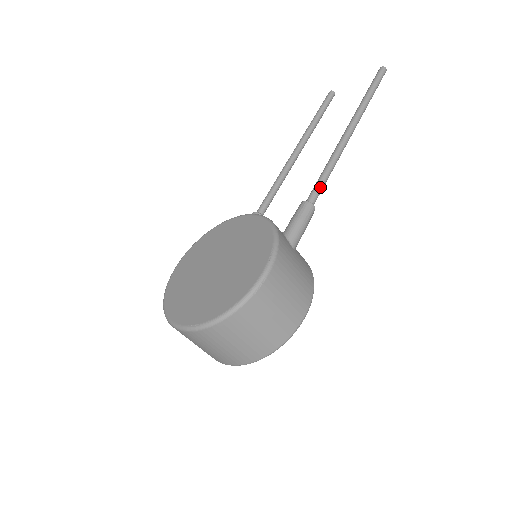
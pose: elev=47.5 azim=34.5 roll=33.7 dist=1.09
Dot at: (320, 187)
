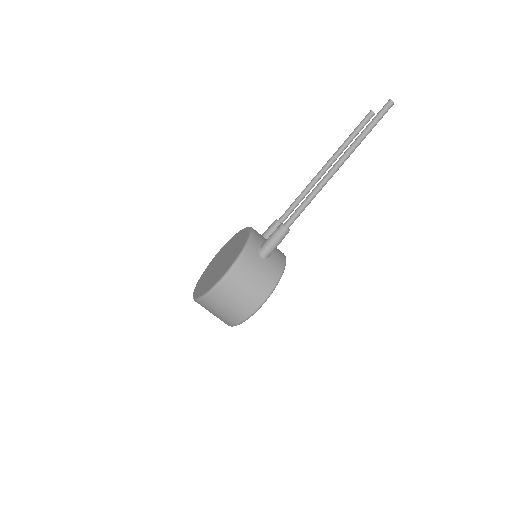
Dot at: (297, 213)
